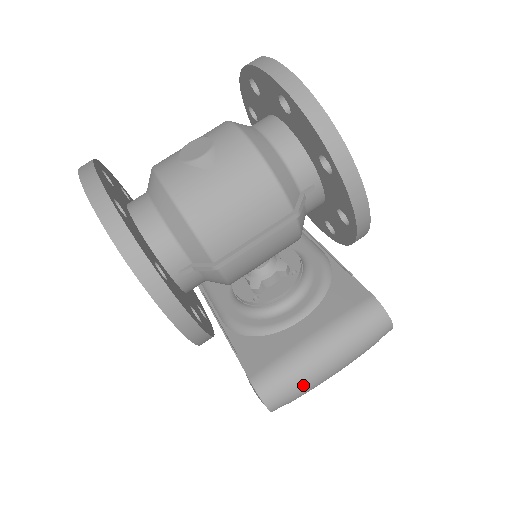
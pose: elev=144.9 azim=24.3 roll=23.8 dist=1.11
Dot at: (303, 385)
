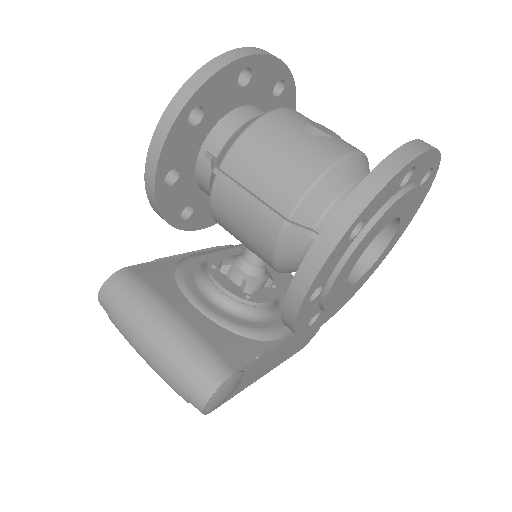
Dot at: (125, 316)
